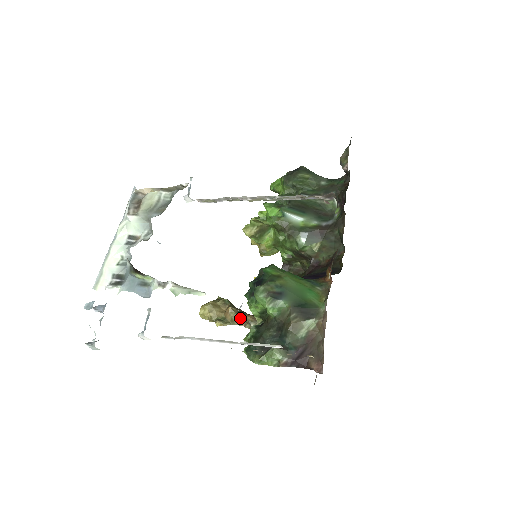
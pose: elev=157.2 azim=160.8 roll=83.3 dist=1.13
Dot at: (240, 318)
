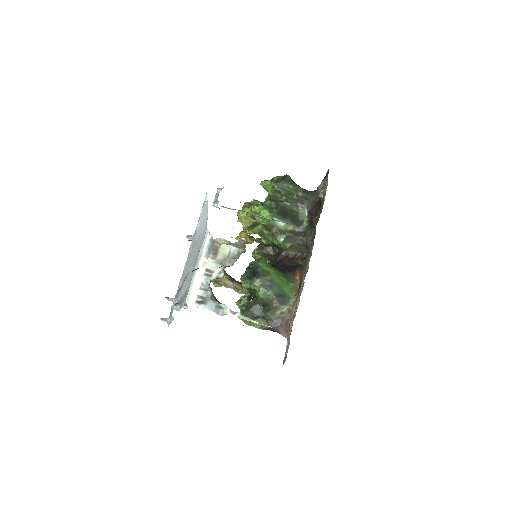
Dot at: (231, 284)
